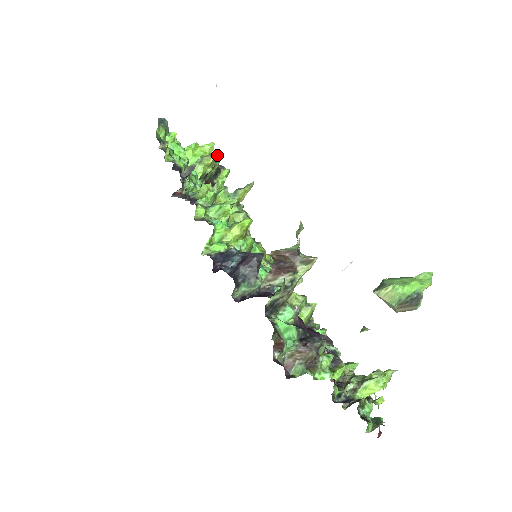
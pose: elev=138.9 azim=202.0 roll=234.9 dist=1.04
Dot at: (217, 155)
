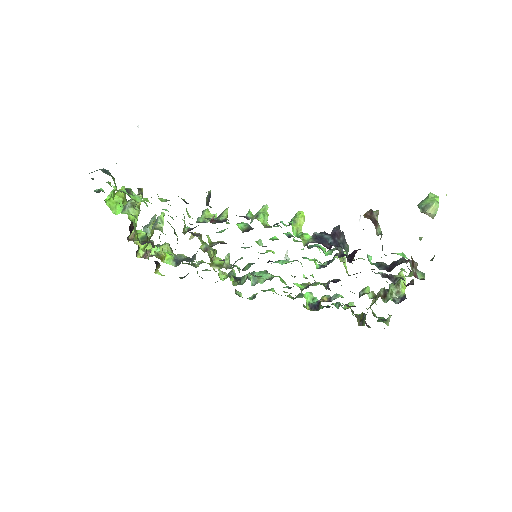
Dot at: (142, 195)
